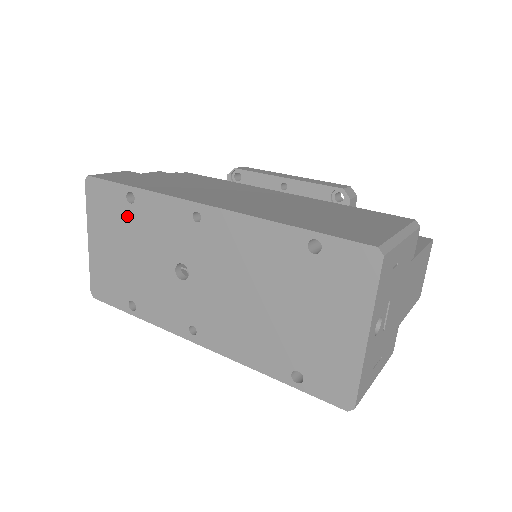
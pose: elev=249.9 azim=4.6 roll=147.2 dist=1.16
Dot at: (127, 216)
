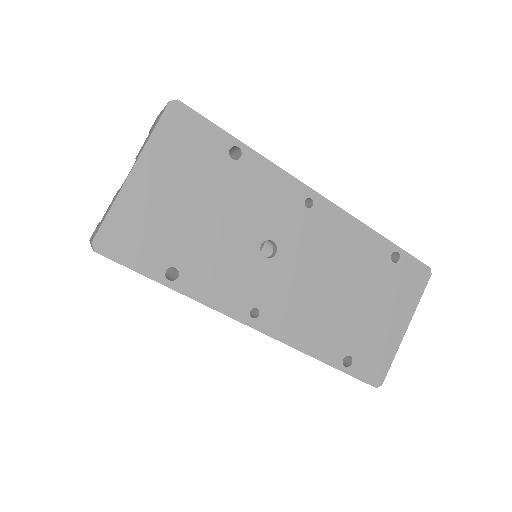
Dot at: (220, 169)
